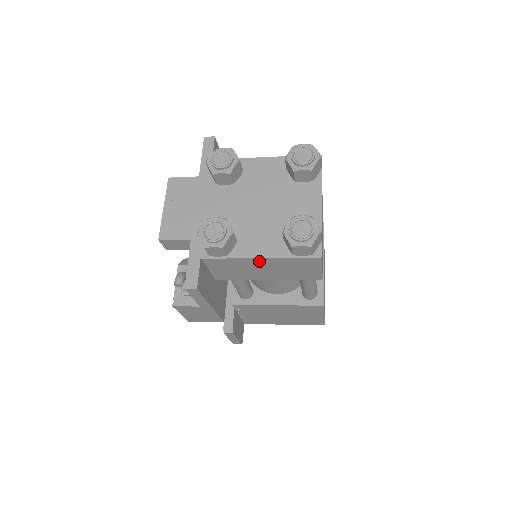
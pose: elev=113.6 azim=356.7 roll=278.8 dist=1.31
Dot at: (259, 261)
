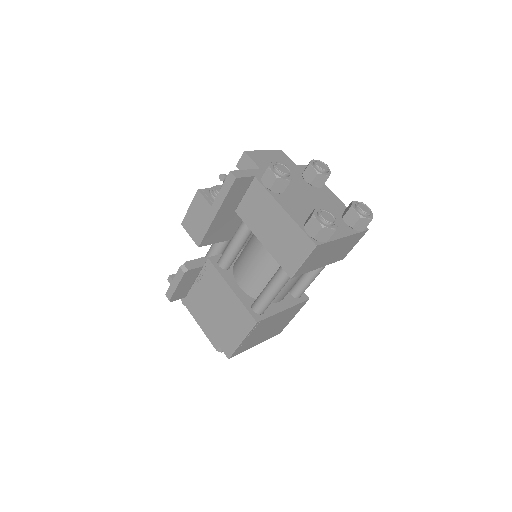
Dot at: (280, 213)
